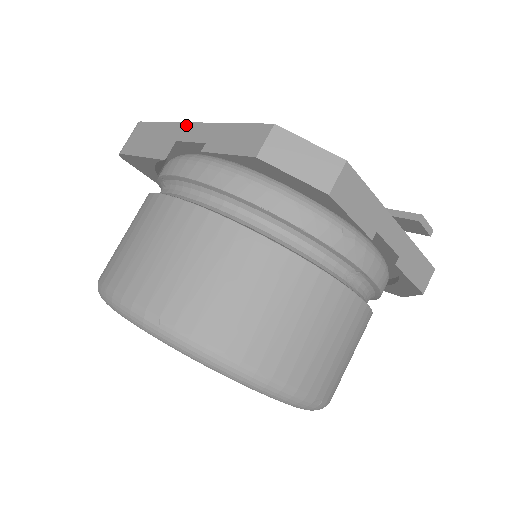
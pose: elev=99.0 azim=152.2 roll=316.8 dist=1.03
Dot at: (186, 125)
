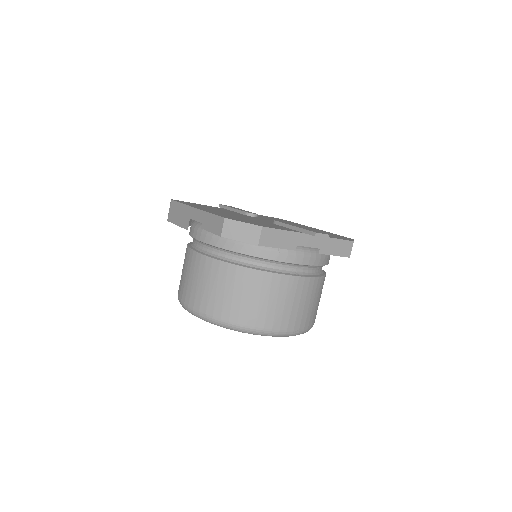
Dot at: (192, 209)
